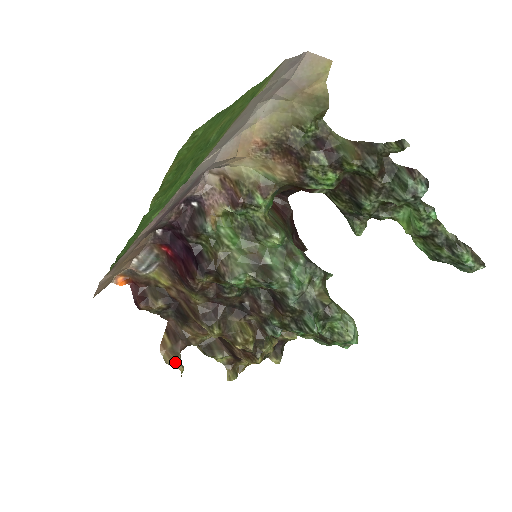
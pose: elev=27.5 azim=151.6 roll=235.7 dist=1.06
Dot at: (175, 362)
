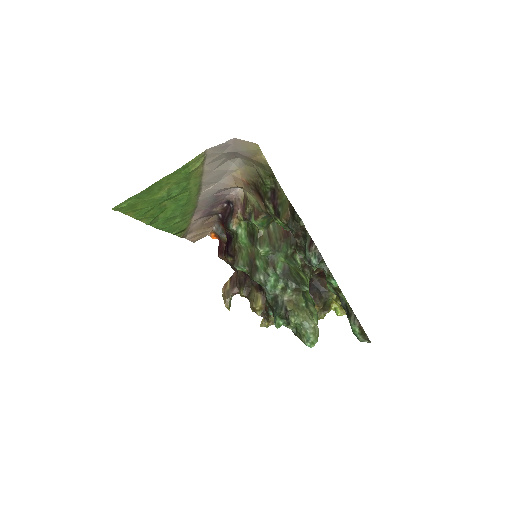
Dot at: (225, 300)
